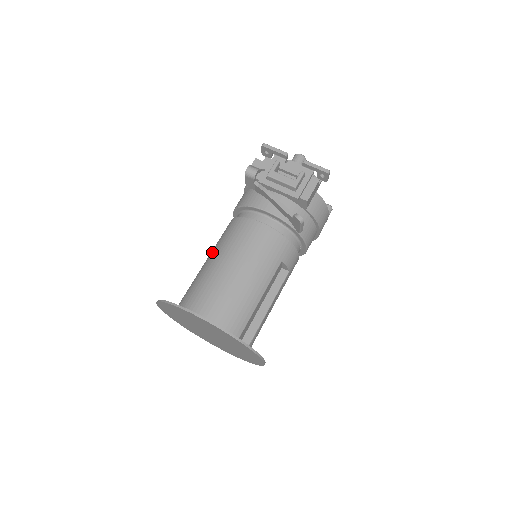
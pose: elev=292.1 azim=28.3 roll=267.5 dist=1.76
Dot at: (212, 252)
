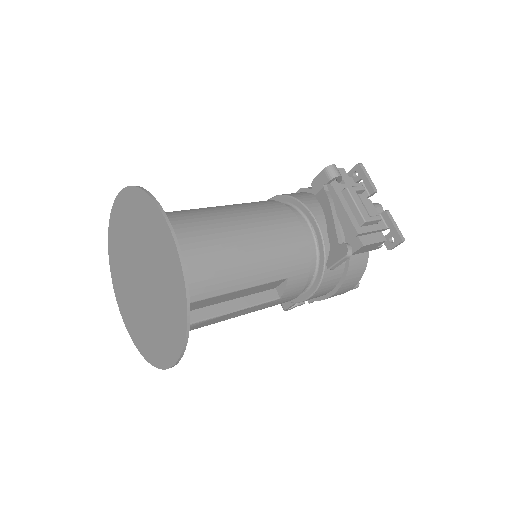
Dot at: (225, 205)
